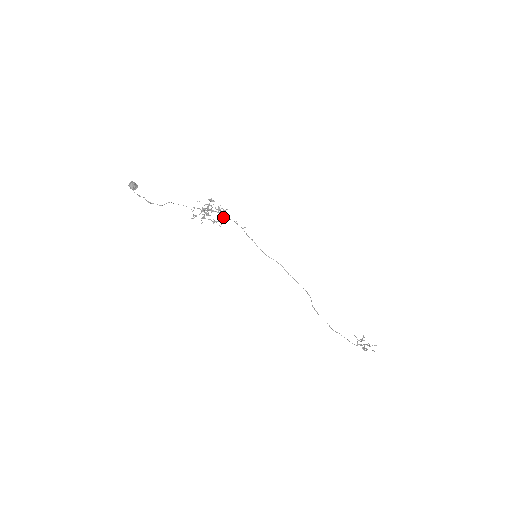
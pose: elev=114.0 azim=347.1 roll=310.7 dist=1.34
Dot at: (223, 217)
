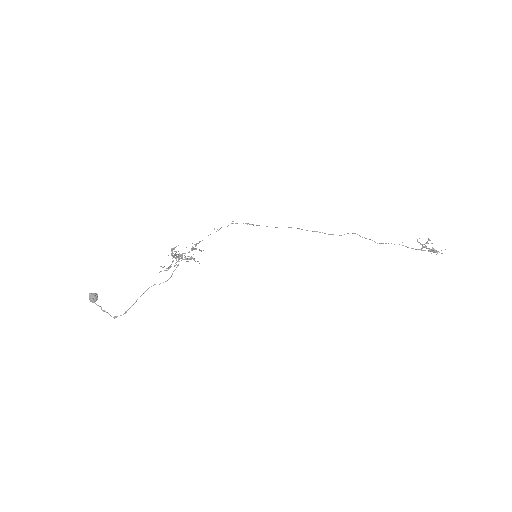
Dot at: (199, 241)
